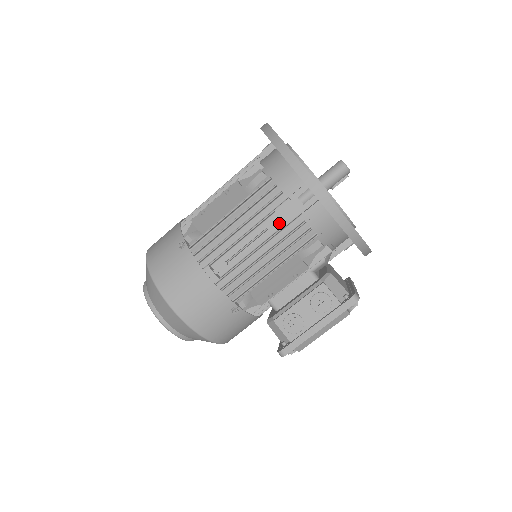
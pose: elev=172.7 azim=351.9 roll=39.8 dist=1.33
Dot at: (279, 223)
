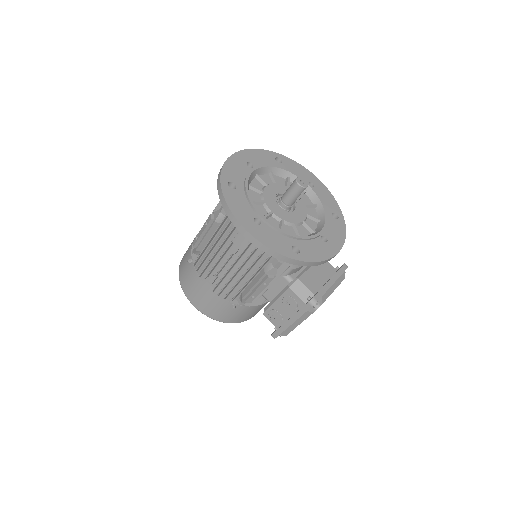
Dot at: occluded
